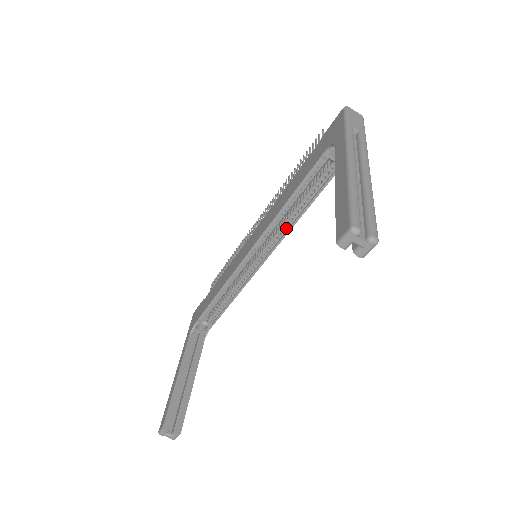
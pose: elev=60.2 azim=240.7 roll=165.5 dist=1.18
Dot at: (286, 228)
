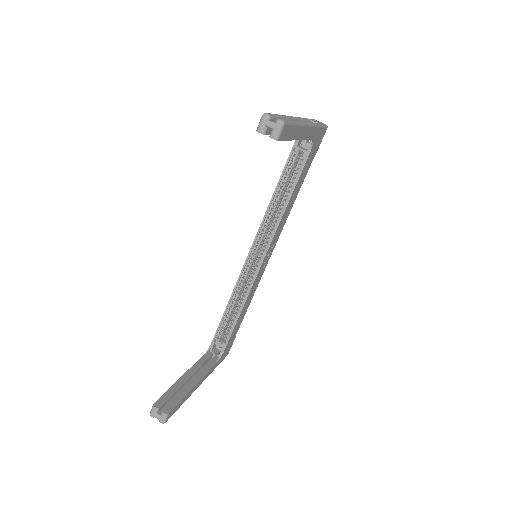
Dot at: (277, 223)
